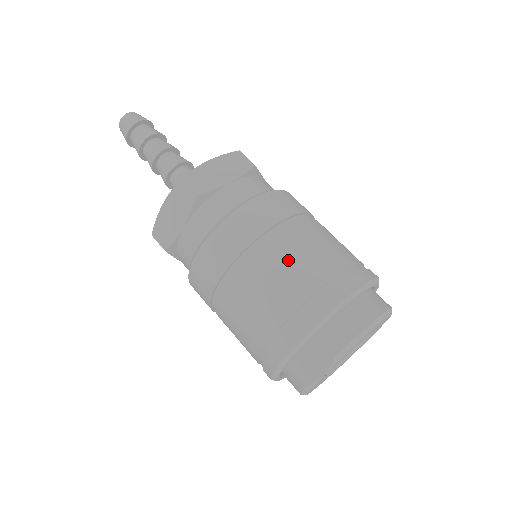
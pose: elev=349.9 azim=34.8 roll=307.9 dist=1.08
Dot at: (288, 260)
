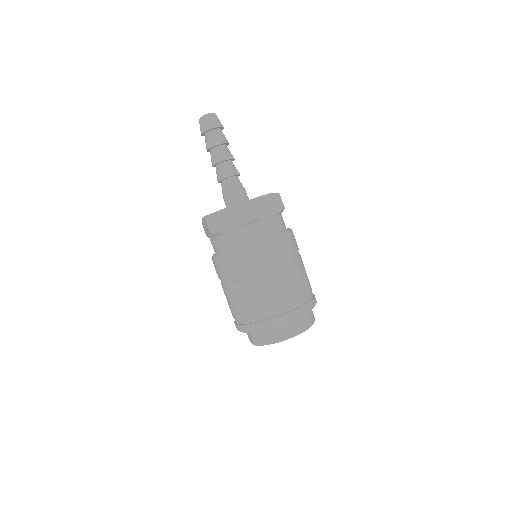
Dot at: (243, 296)
